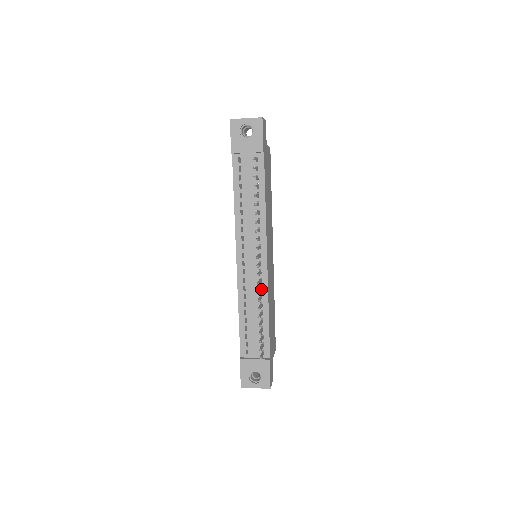
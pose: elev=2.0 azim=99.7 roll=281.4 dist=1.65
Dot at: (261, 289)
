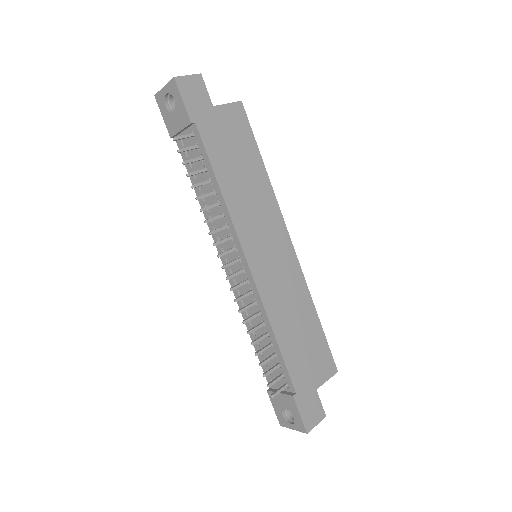
Dot at: (253, 304)
